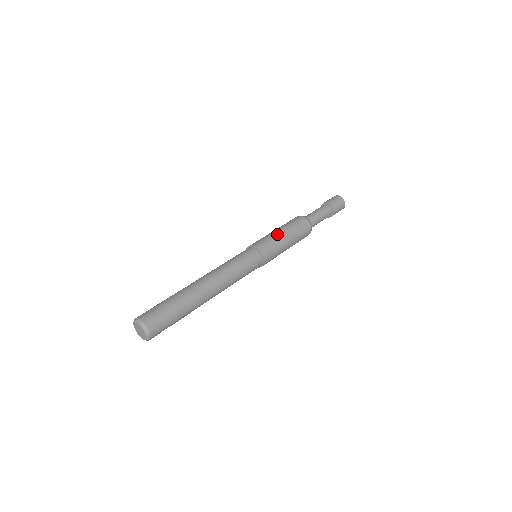
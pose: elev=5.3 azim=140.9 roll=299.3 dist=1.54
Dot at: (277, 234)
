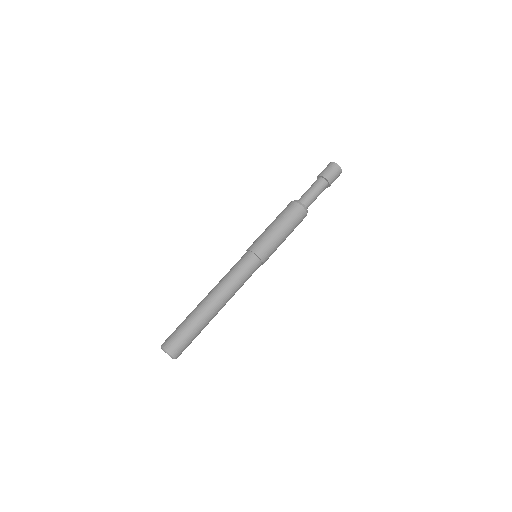
Dot at: (269, 230)
